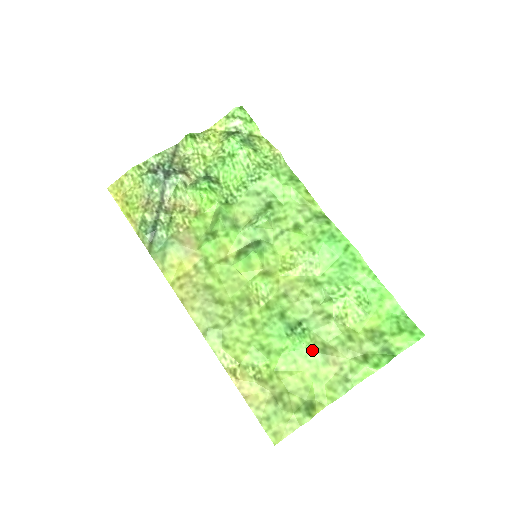
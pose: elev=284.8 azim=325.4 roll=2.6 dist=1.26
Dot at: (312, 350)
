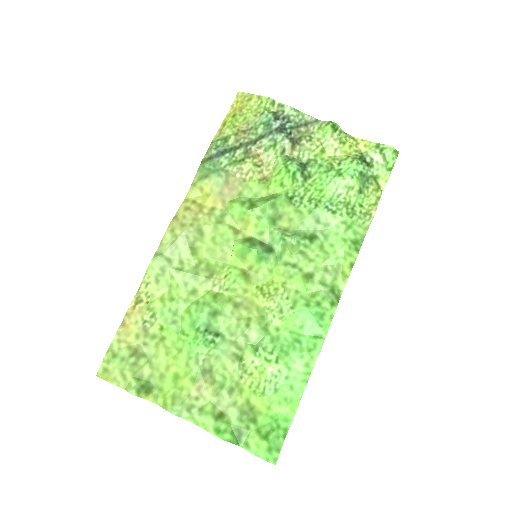
Dot at: (199, 360)
